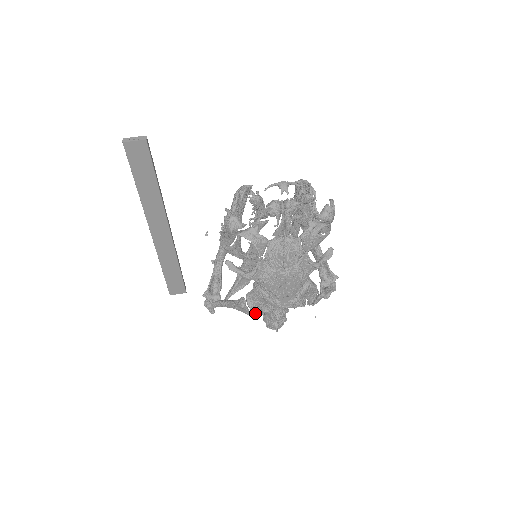
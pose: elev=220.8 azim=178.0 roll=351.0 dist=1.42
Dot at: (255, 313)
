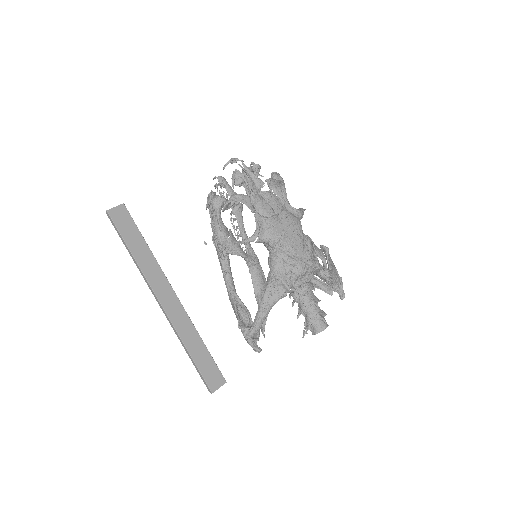
Dot at: (289, 288)
